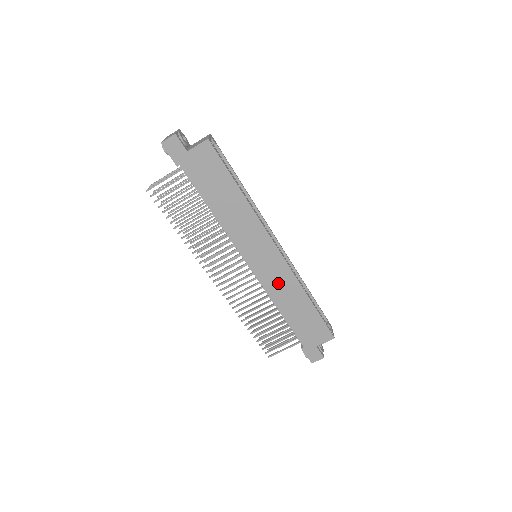
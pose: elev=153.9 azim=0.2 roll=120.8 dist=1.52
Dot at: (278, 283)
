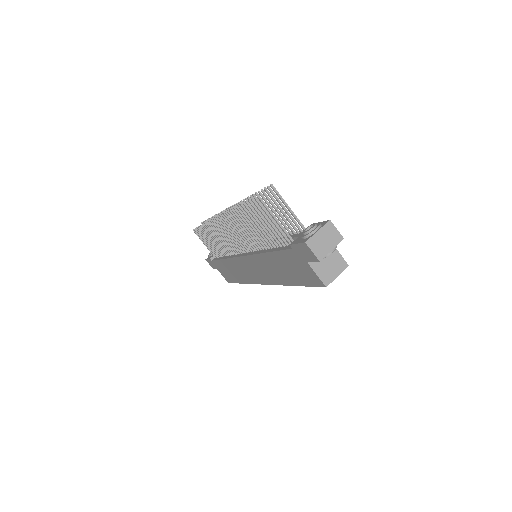
Dot at: (241, 270)
